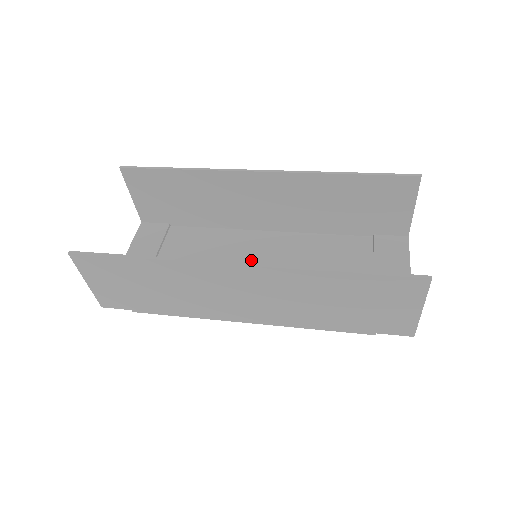
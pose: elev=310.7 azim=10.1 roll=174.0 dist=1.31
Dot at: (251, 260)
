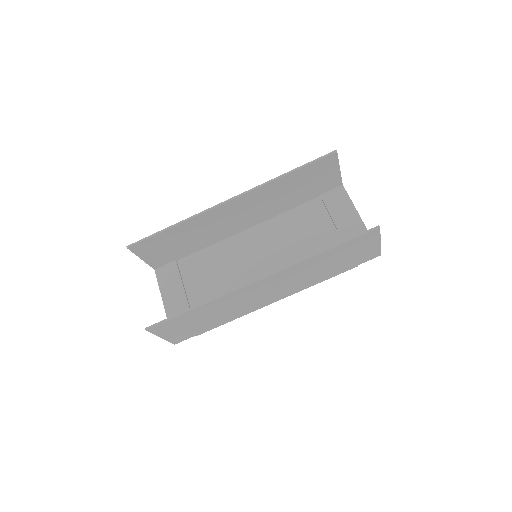
Dot at: (250, 257)
